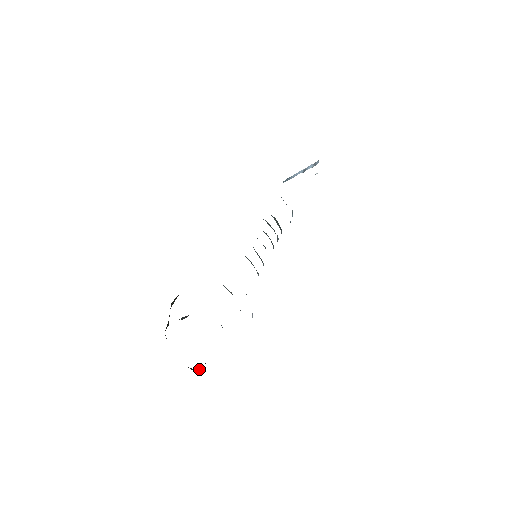
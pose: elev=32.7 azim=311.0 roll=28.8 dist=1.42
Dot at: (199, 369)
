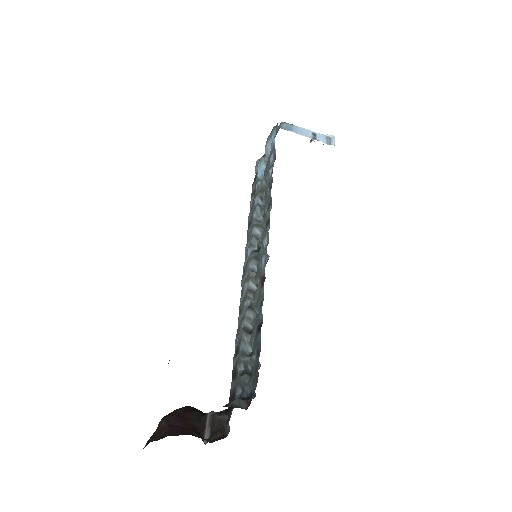
Dot at: (204, 433)
